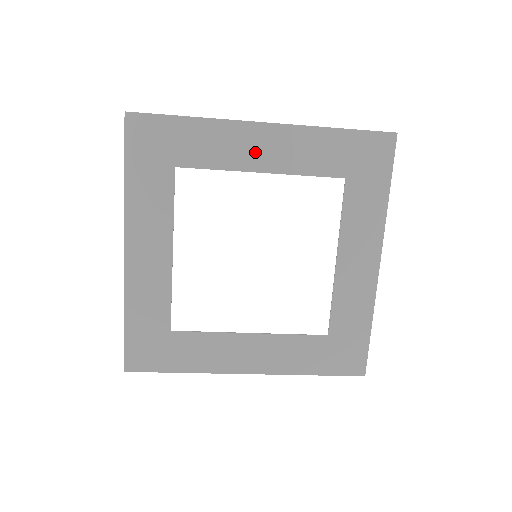
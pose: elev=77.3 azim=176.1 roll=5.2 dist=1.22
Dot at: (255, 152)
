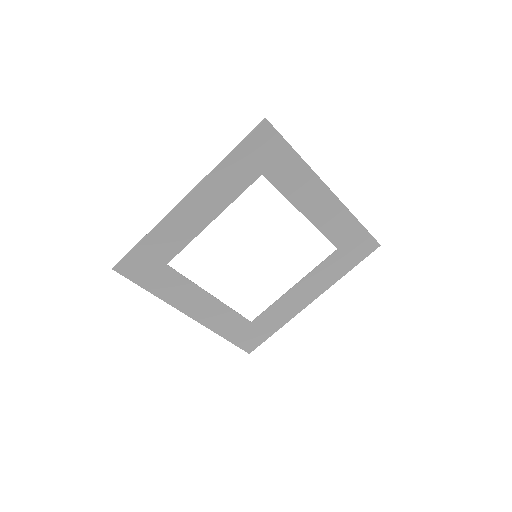
Dot at: (311, 201)
